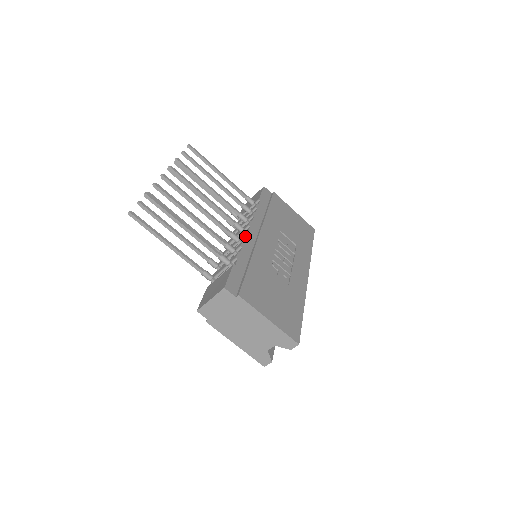
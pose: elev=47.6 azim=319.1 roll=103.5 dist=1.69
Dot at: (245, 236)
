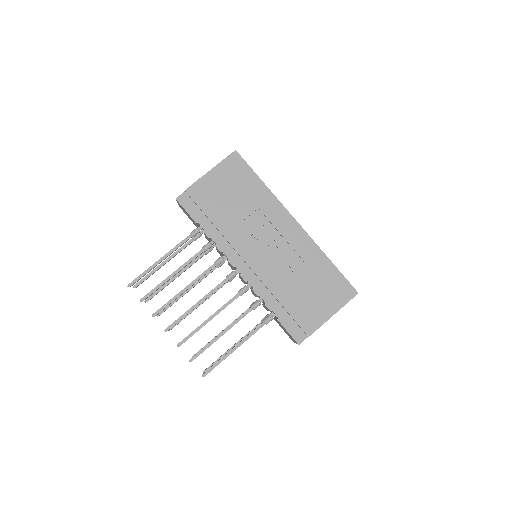
Dot at: occluded
